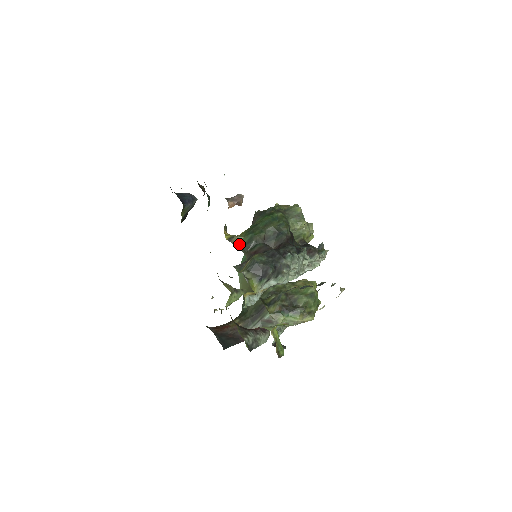
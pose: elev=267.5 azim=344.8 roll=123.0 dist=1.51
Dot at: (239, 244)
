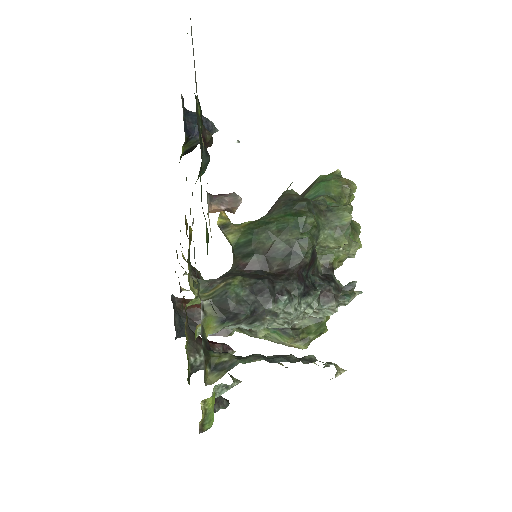
Dot at: (231, 241)
